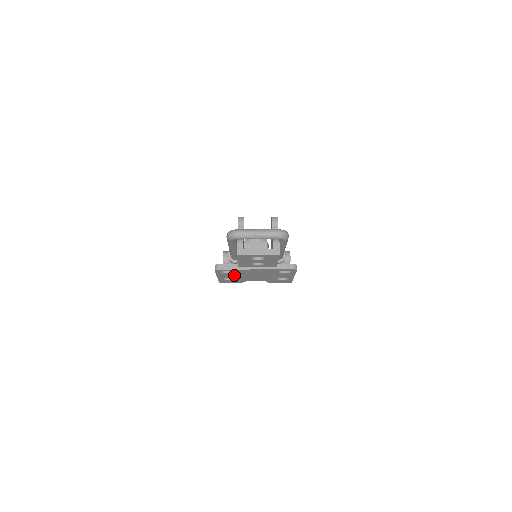
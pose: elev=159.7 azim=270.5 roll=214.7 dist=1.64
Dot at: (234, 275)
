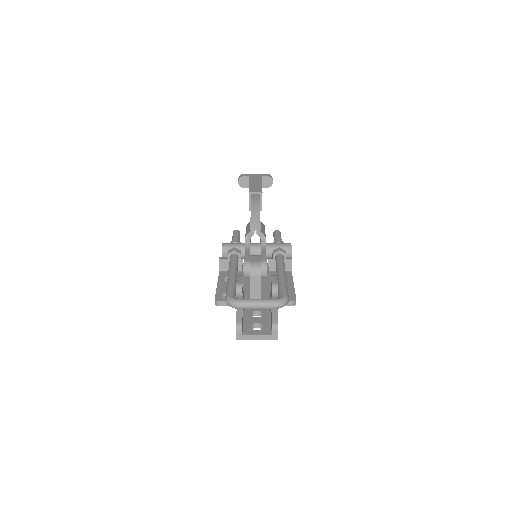
Dot at: occluded
